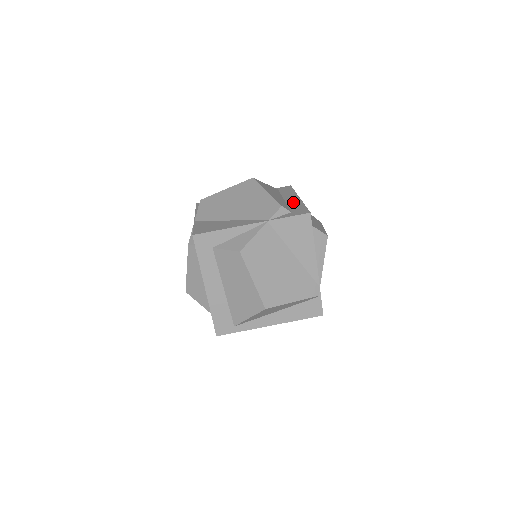
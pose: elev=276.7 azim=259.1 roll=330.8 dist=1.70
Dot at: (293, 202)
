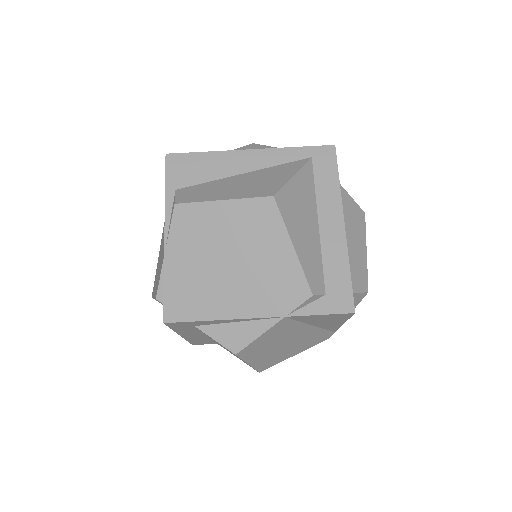
Dot at: (332, 245)
